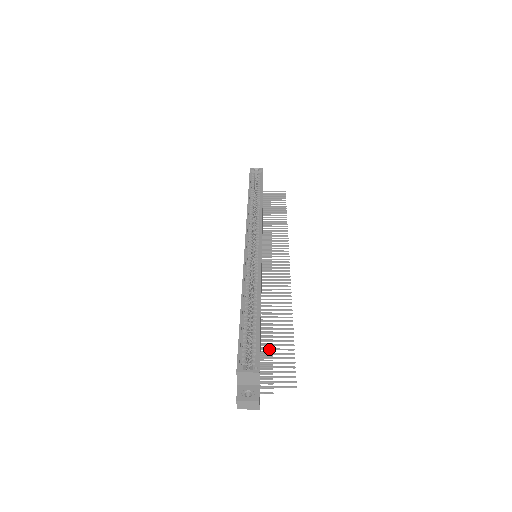
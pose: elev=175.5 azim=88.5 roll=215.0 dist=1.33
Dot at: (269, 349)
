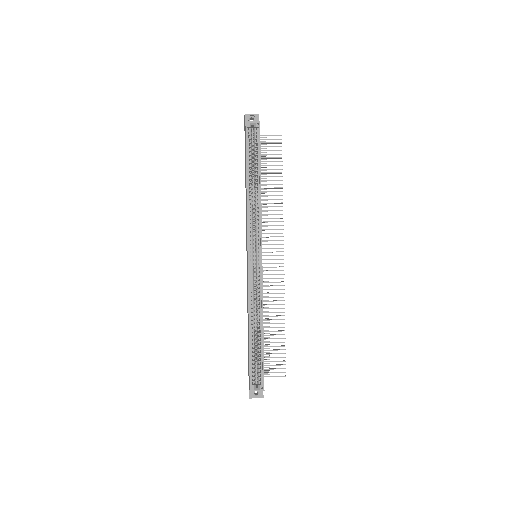
Dot at: occluded
